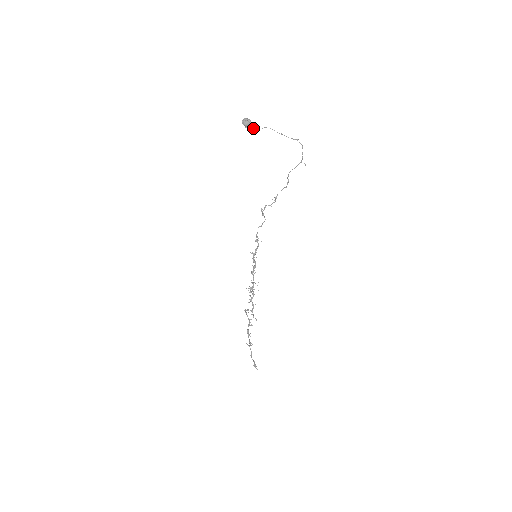
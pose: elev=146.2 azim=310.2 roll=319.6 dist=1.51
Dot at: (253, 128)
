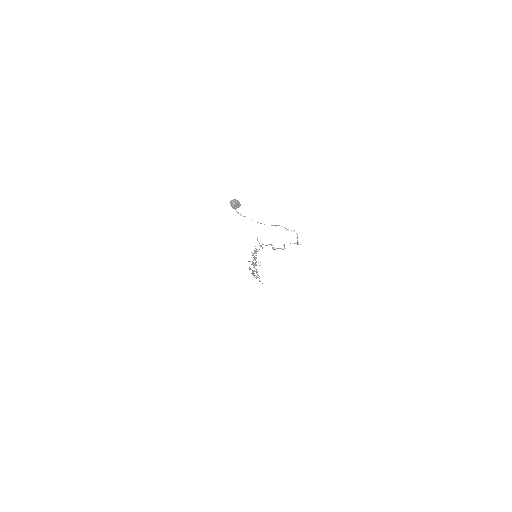
Dot at: occluded
